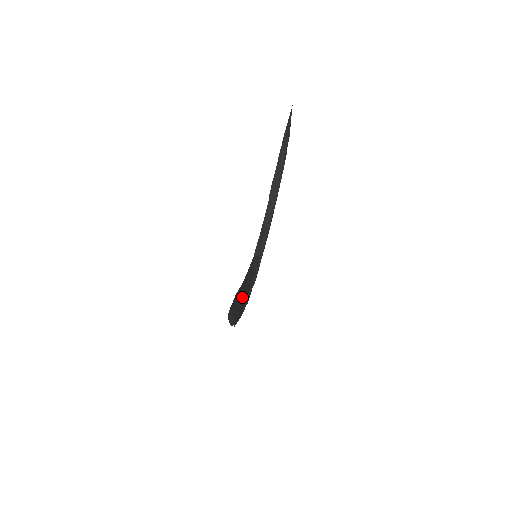
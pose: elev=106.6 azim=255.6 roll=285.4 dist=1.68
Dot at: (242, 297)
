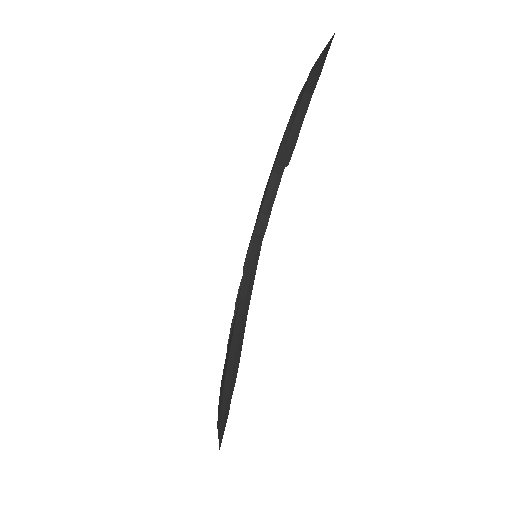
Dot at: (236, 369)
